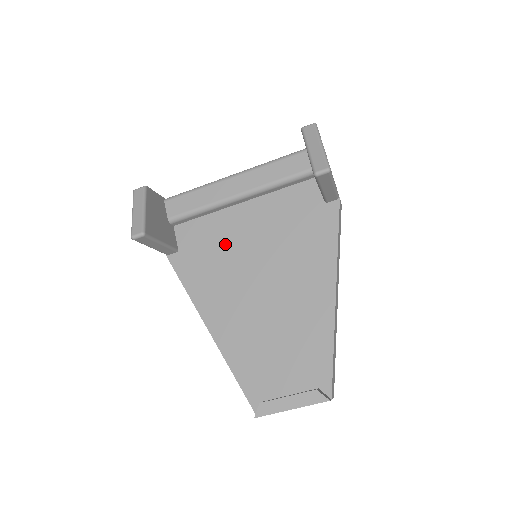
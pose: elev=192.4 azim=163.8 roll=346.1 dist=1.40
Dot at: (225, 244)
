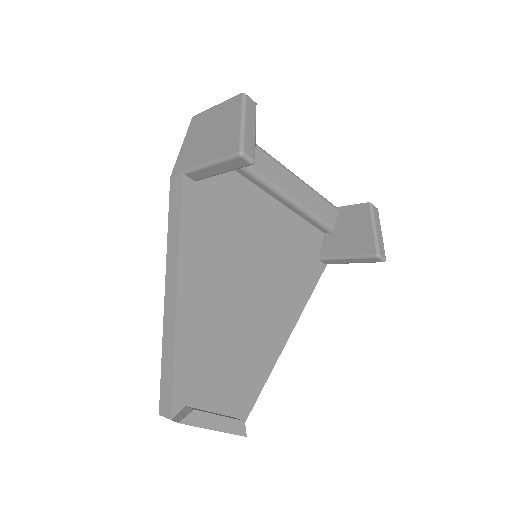
Dot at: (240, 220)
